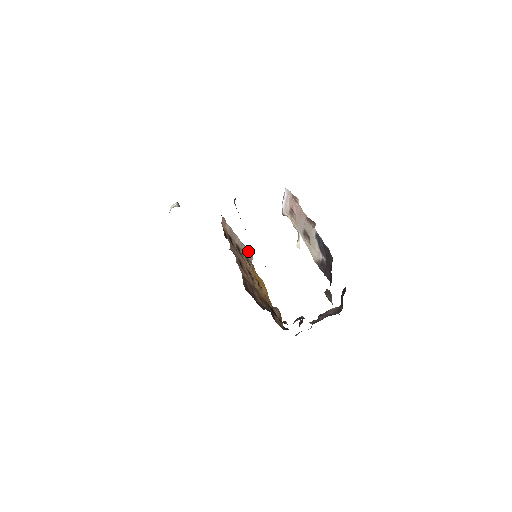
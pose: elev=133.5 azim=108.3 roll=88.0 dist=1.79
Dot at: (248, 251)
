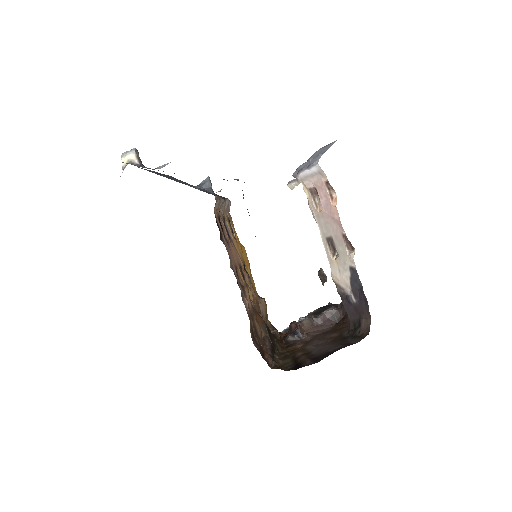
Dot at: occluded
